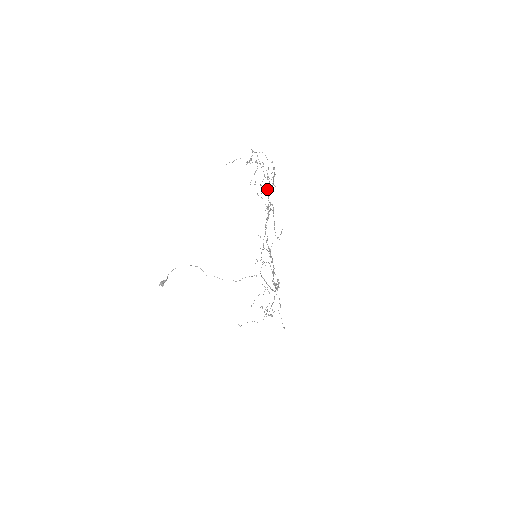
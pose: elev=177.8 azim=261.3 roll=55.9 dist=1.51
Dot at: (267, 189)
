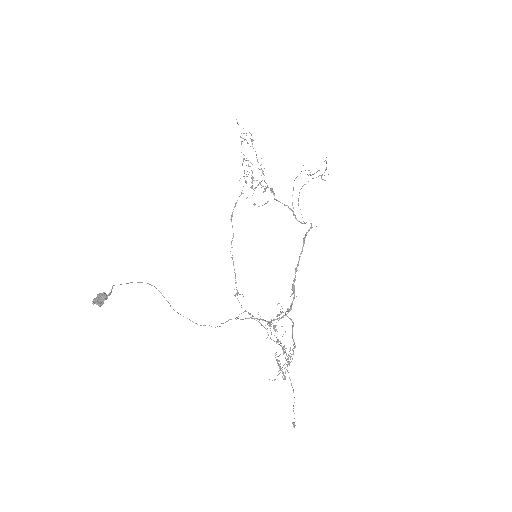
Dot at: (262, 171)
